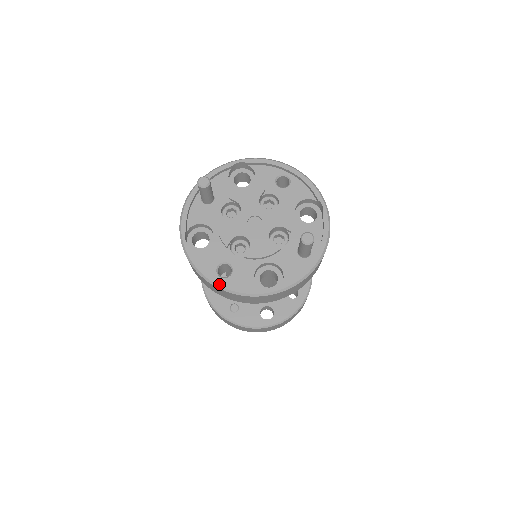
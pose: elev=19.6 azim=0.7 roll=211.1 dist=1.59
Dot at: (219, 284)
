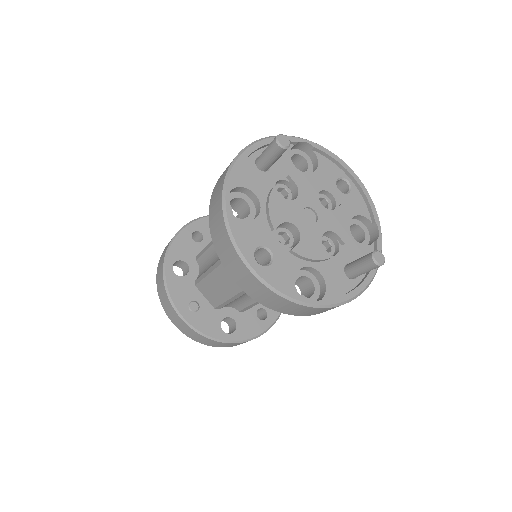
Dot at: (257, 270)
